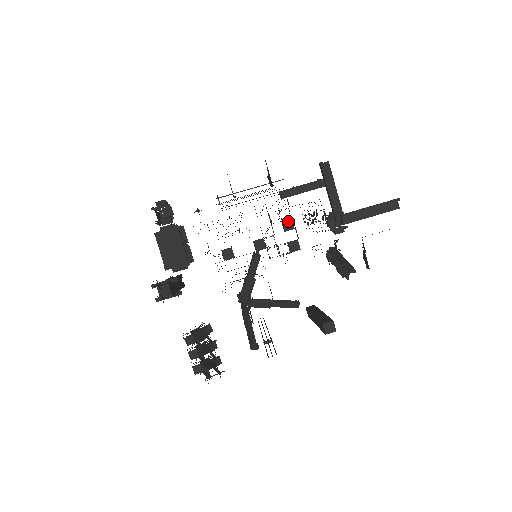
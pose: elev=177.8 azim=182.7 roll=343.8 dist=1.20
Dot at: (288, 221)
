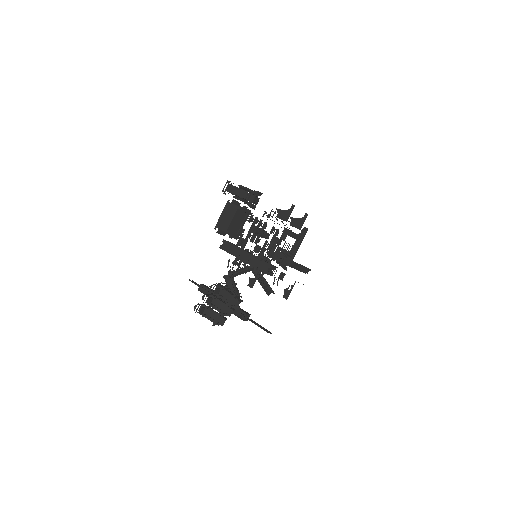
Dot at: occluded
